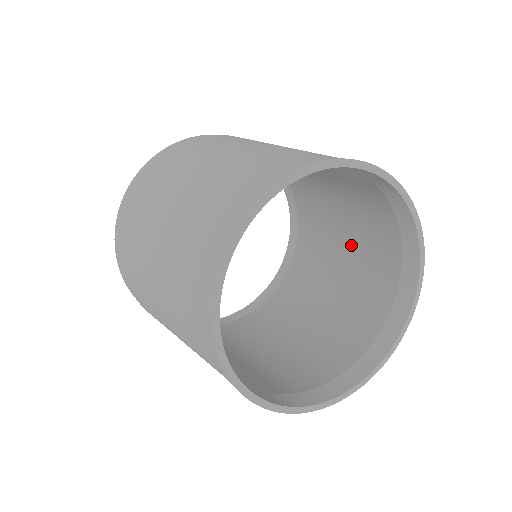
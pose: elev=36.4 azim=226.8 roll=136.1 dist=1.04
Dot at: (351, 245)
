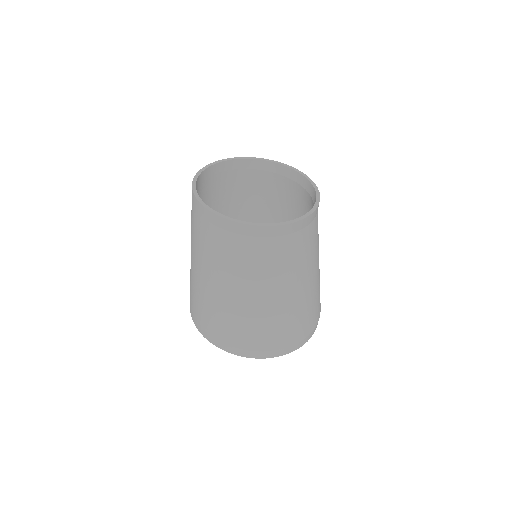
Dot at: occluded
